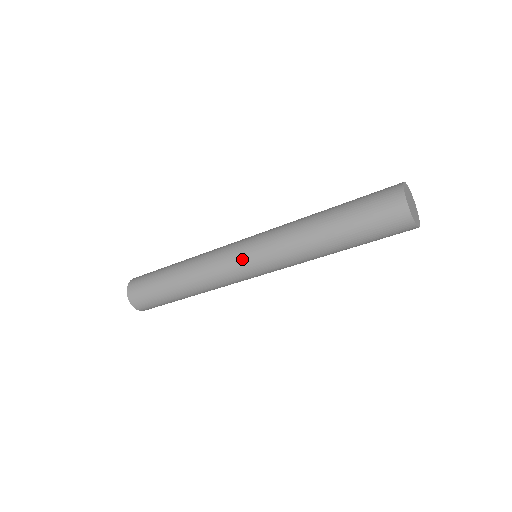
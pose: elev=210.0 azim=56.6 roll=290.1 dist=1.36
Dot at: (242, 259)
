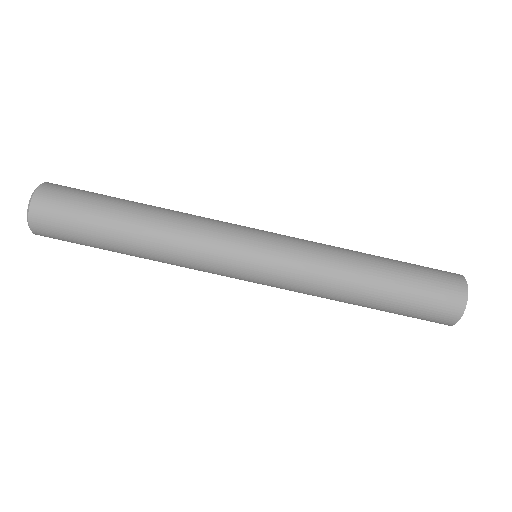
Dot at: (254, 239)
